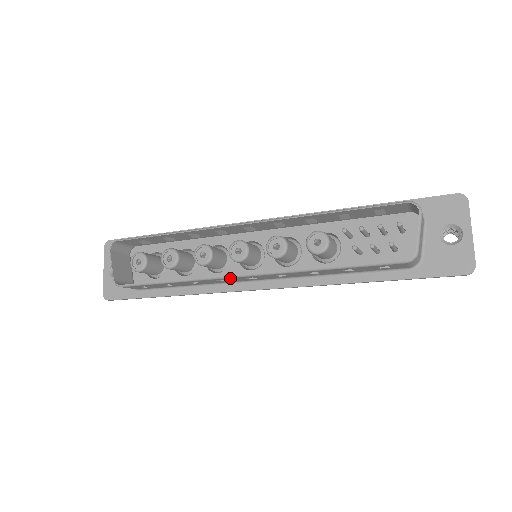
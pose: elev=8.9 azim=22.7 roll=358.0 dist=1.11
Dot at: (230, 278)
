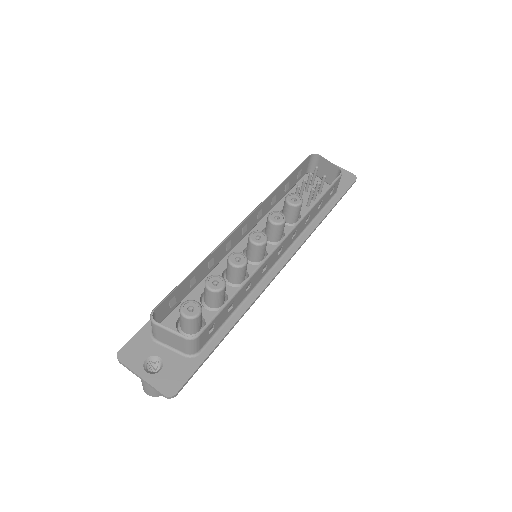
Dot at: (273, 253)
